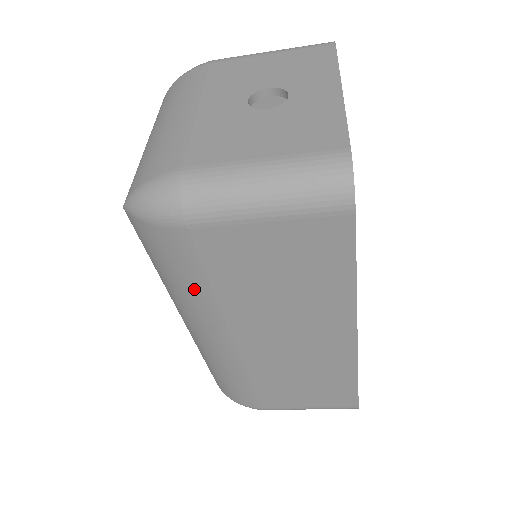
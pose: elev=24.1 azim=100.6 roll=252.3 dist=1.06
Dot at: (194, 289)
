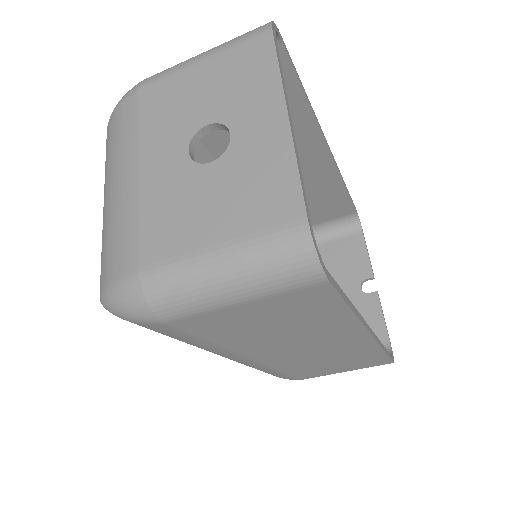
Dot at: (197, 344)
